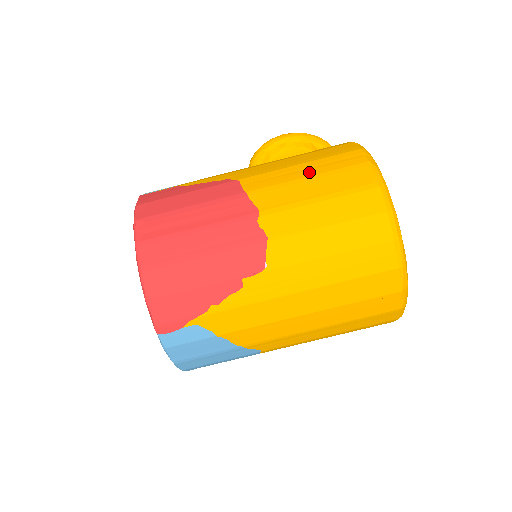
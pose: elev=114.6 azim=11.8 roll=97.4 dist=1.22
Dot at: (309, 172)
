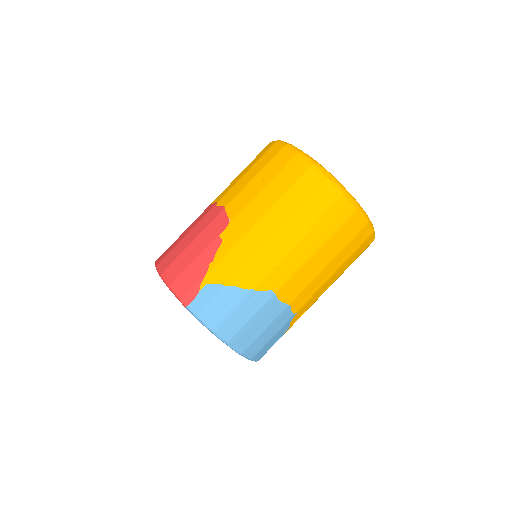
Dot at: occluded
